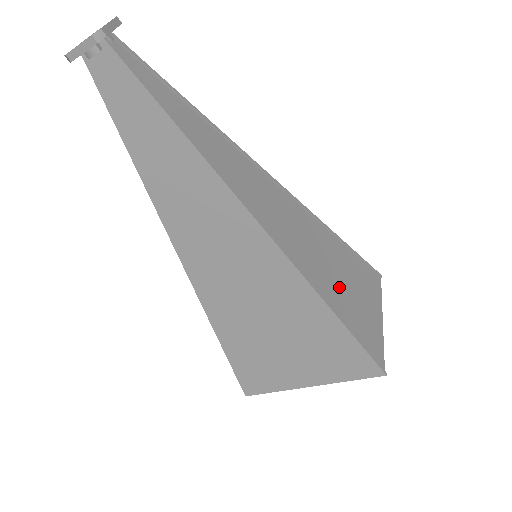
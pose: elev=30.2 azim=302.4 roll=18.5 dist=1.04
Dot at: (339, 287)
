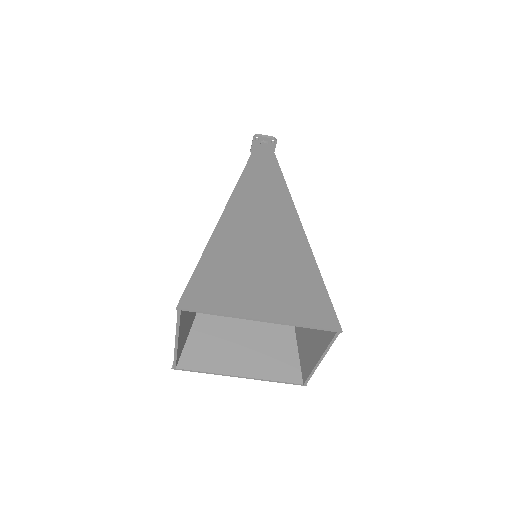
Dot at: occluded
